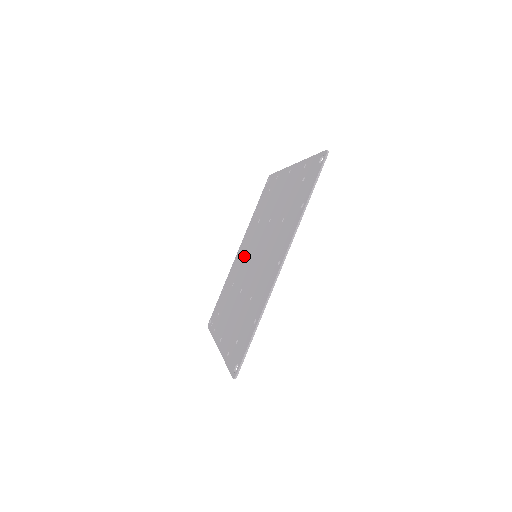
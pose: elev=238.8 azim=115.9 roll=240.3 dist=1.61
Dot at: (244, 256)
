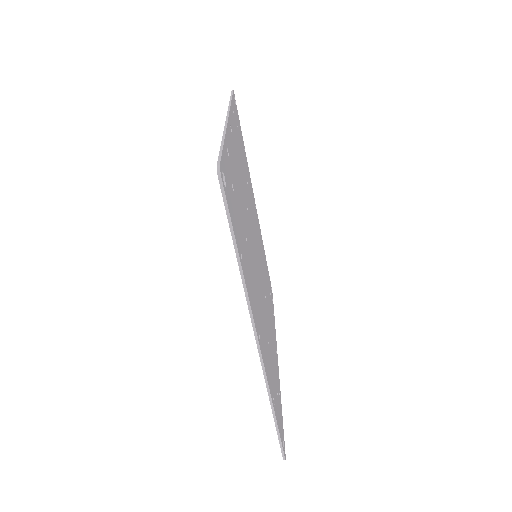
Dot at: occluded
